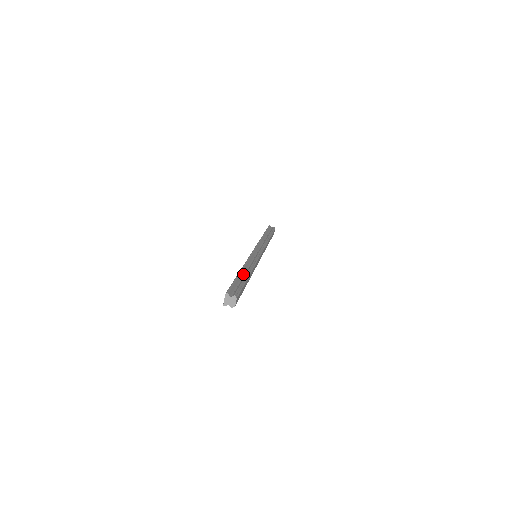
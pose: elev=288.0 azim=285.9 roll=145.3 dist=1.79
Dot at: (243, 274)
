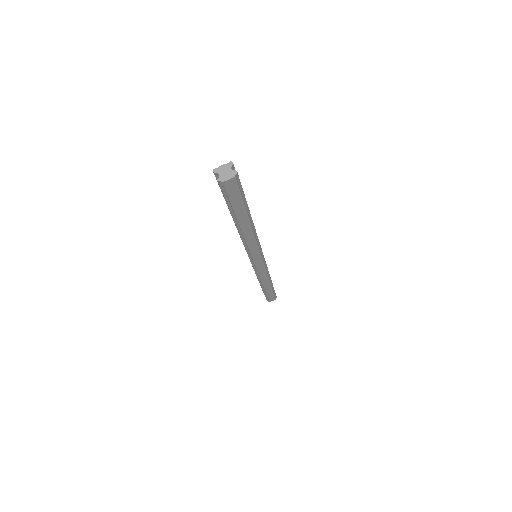
Dot at: occluded
